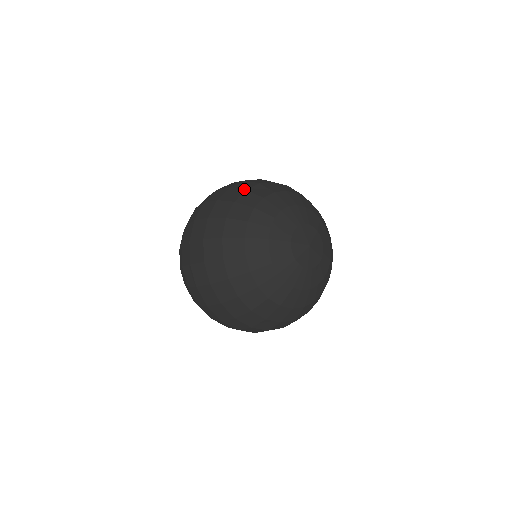
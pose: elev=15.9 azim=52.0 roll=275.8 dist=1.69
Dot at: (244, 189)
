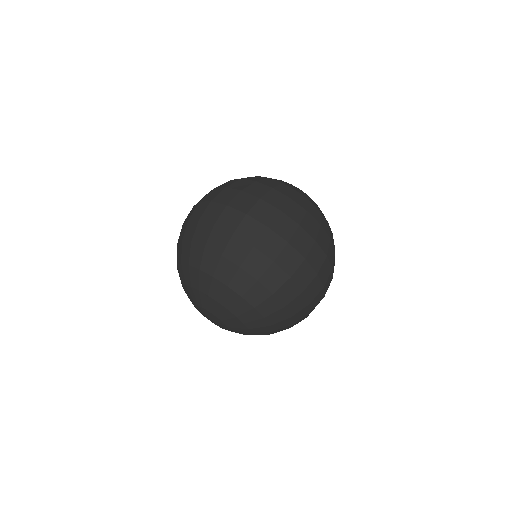
Dot at: occluded
